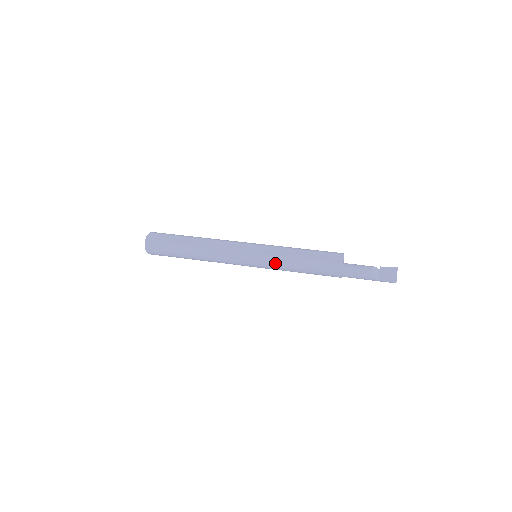
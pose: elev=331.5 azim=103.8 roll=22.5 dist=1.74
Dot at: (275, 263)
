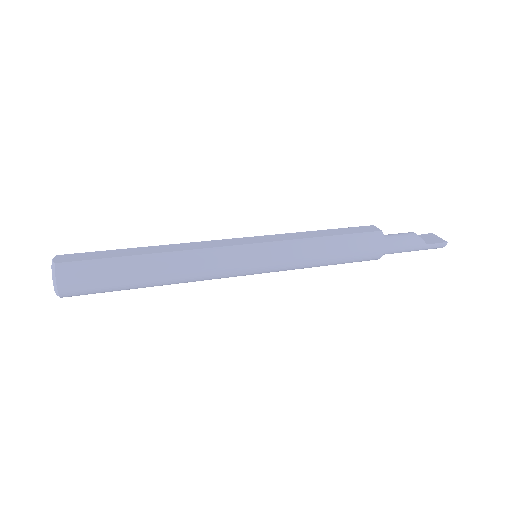
Dot at: (295, 251)
